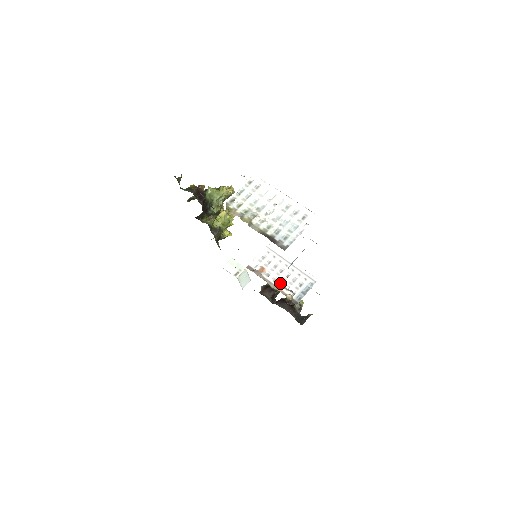
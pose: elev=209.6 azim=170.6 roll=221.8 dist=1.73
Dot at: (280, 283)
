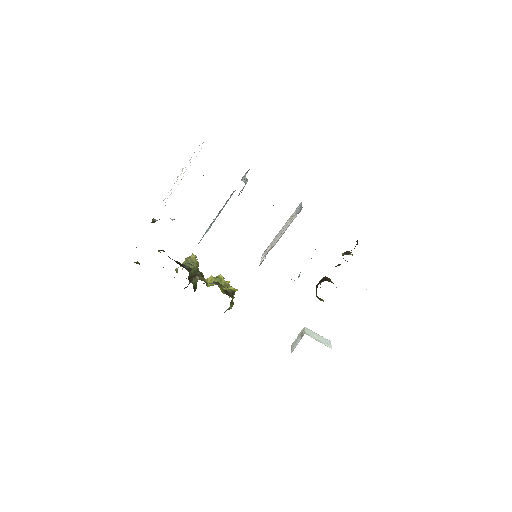
Dot at: (284, 231)
